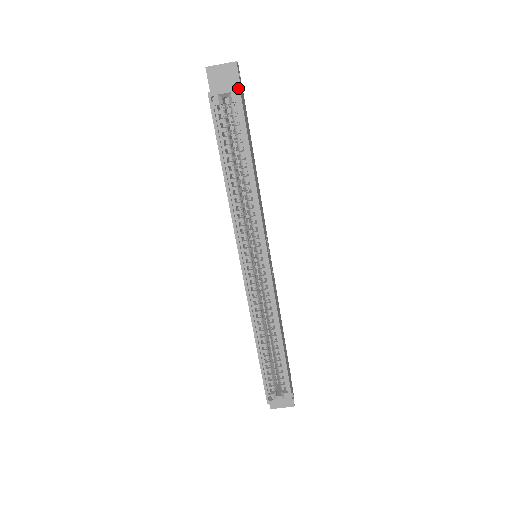
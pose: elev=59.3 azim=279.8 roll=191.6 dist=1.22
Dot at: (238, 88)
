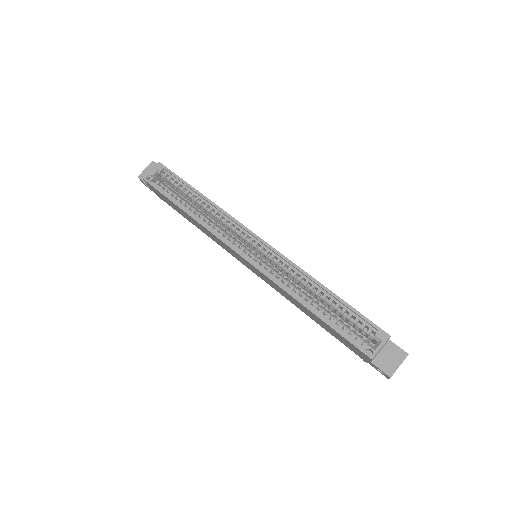
Dot at: (158, 163)
